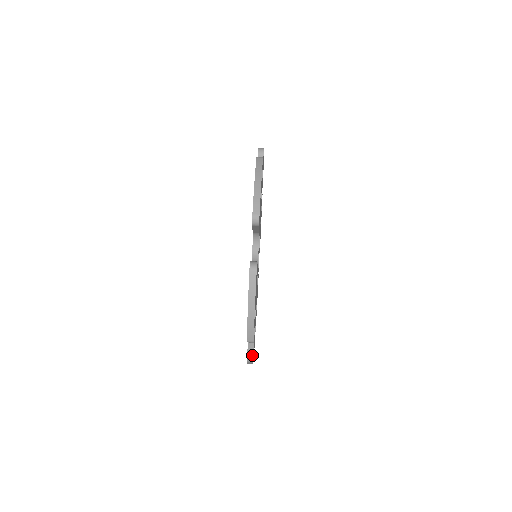
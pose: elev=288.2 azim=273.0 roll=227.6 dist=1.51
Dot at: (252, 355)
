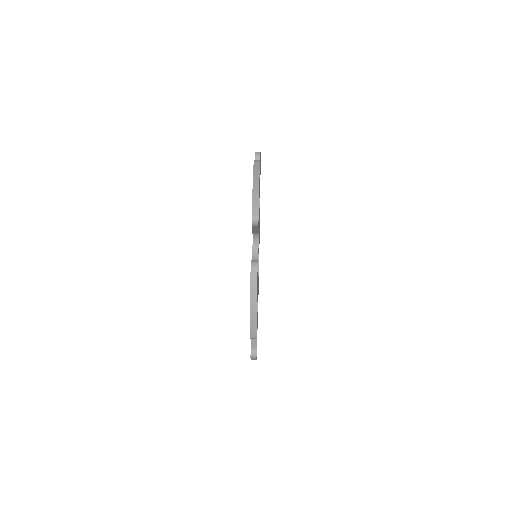
Dot at: (255, 351)
